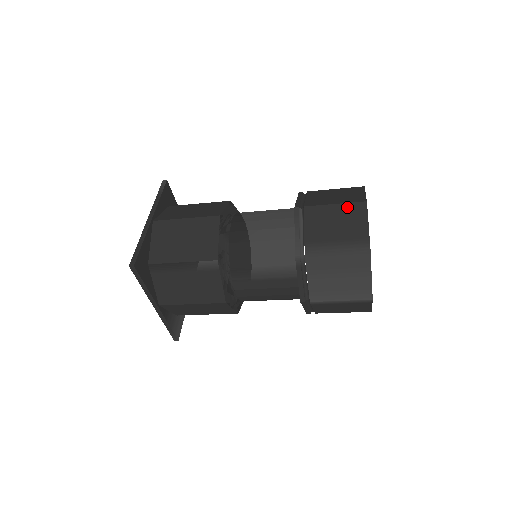
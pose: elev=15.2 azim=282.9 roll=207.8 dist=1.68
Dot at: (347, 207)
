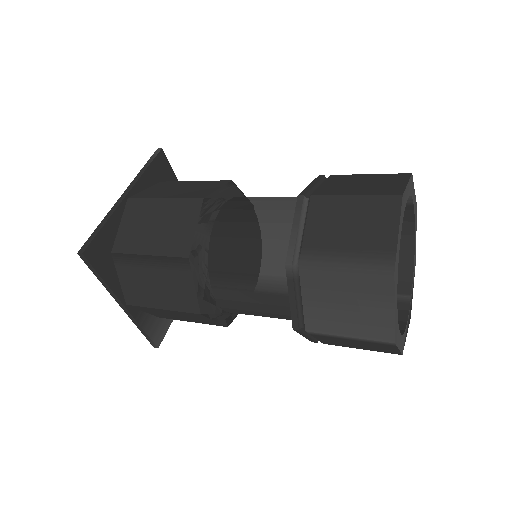
Dot at: (371, 201)
